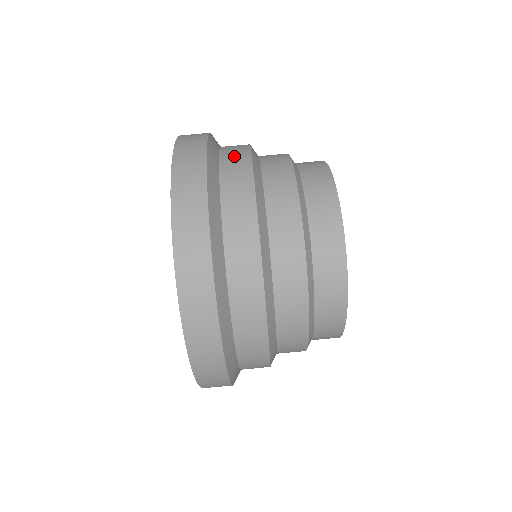
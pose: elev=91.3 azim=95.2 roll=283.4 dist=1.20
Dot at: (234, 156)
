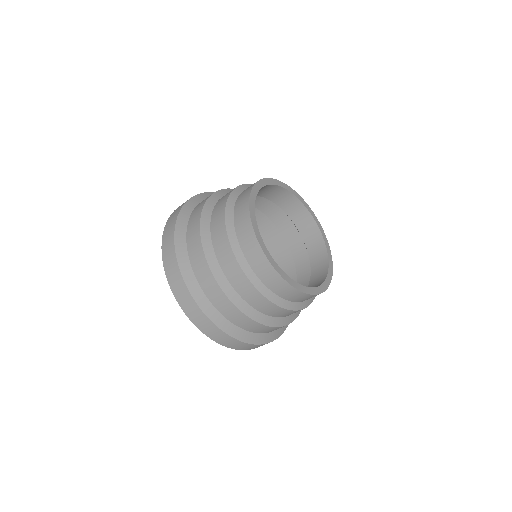
Dot at: (243, 323)
